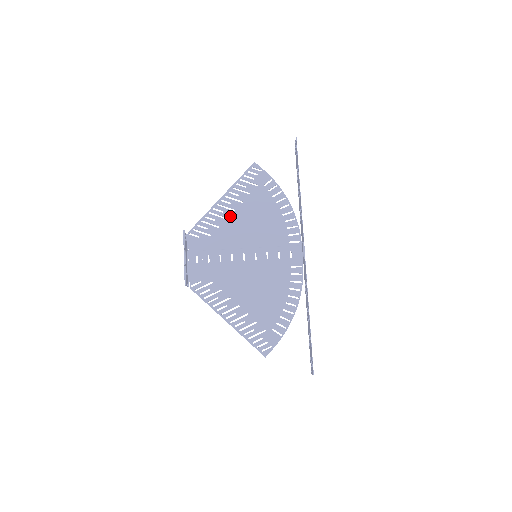
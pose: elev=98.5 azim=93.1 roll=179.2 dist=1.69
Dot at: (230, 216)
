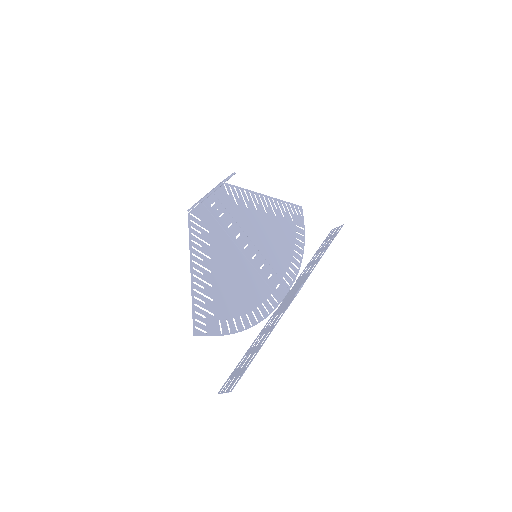
Dot at: (261, 212)
